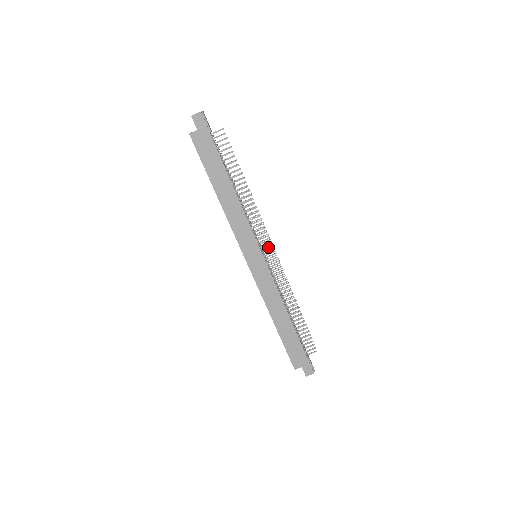
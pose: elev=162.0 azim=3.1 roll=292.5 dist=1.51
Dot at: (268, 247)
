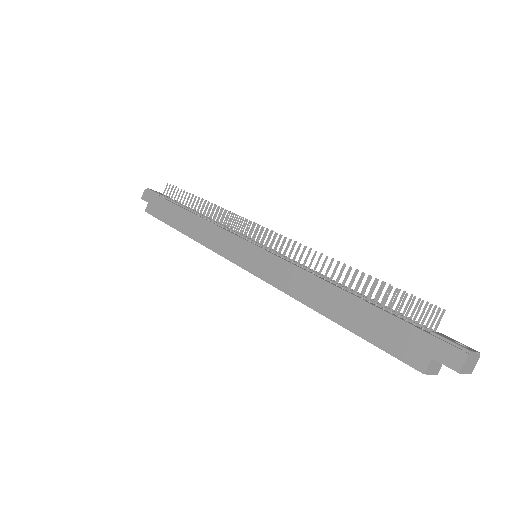
Dot at: occluded
